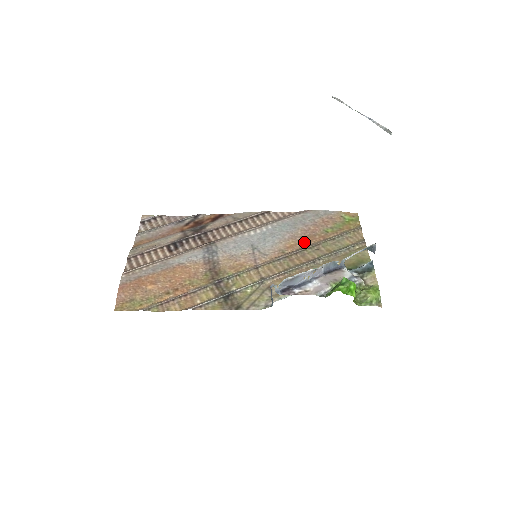
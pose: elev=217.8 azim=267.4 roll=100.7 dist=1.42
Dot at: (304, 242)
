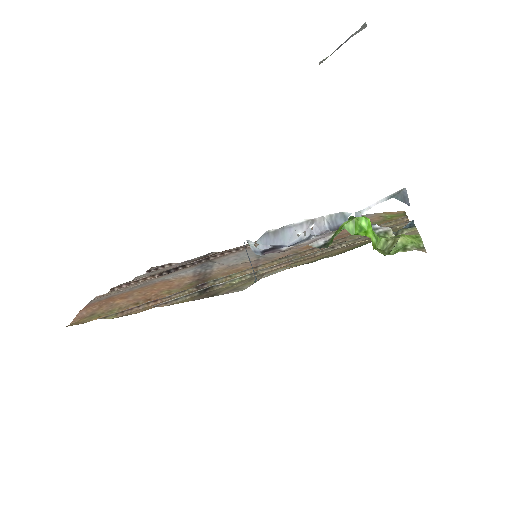
Dot at: occluded
